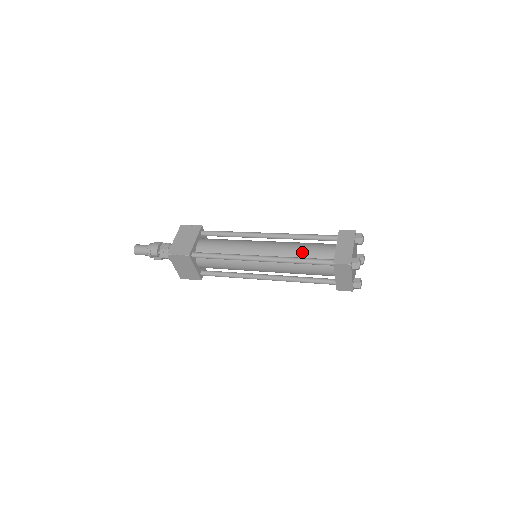
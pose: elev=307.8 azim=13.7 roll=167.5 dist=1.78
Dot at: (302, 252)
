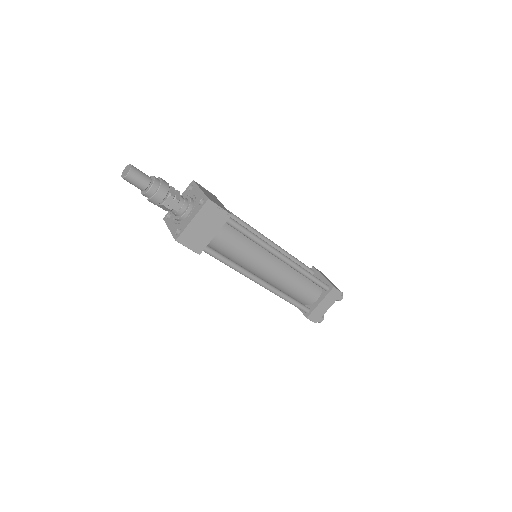
Dot at: (295, 290)
